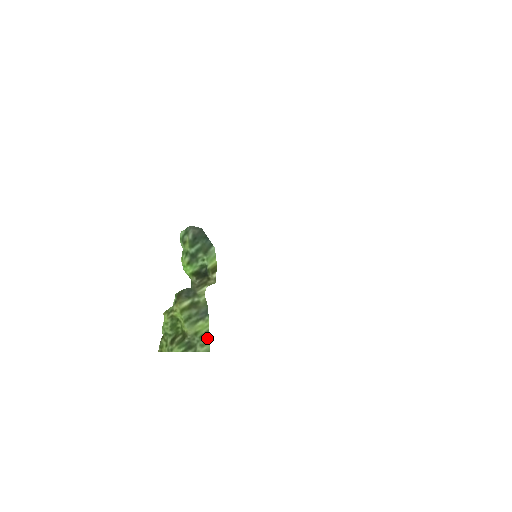
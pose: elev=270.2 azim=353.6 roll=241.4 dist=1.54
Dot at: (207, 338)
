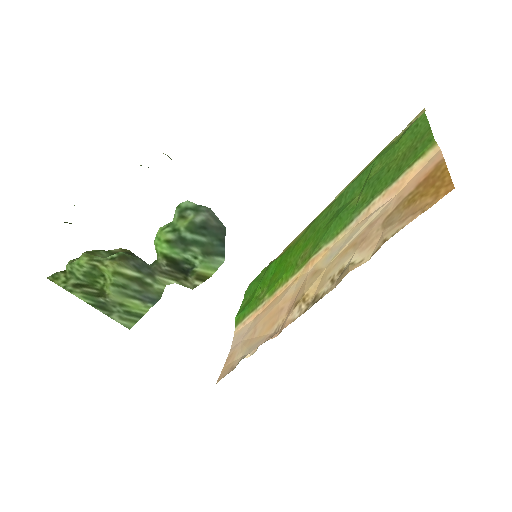
Dot at: (135, 318)
